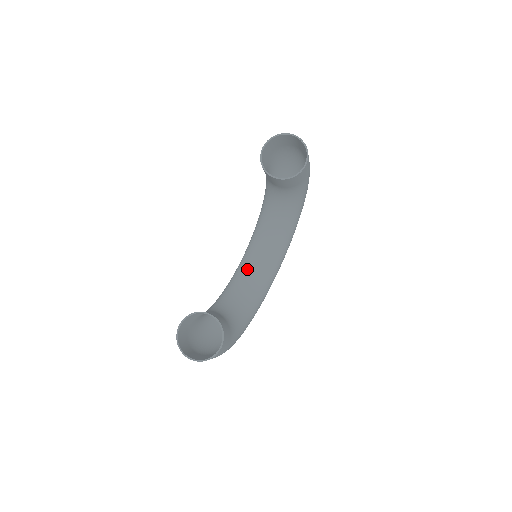
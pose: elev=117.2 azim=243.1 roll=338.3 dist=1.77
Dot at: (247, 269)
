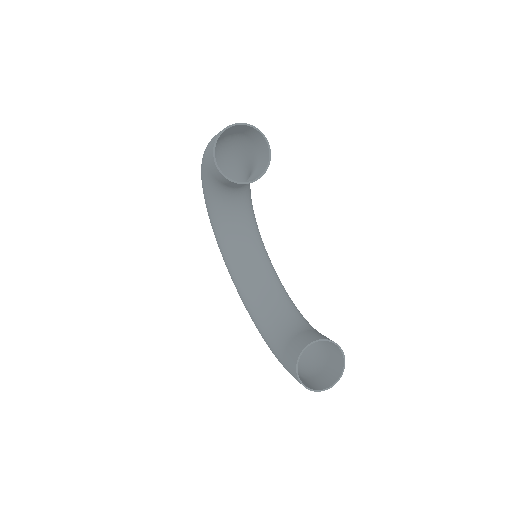
Dot at: (250, 272)
